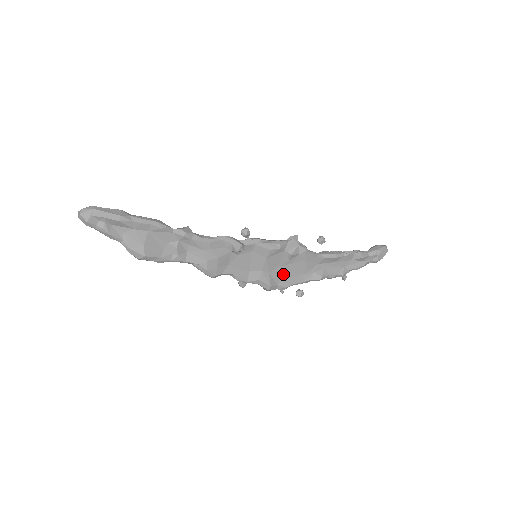
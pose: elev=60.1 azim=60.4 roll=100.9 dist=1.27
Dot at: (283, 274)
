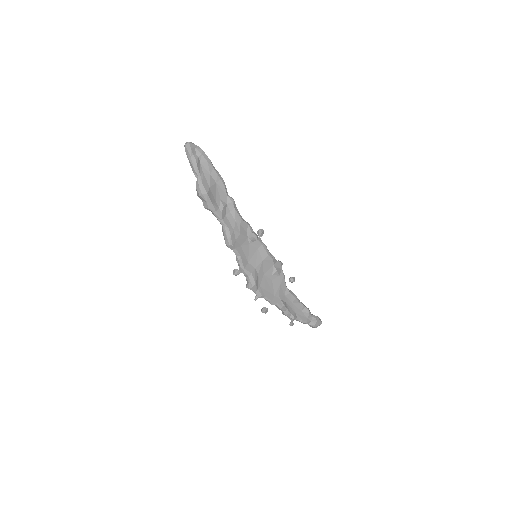
Dot at: (264, 283)
